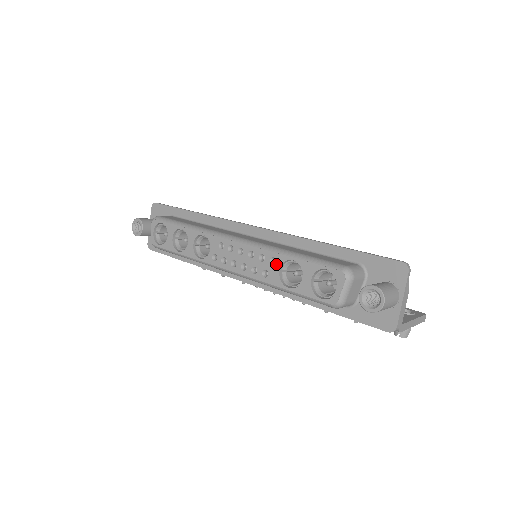
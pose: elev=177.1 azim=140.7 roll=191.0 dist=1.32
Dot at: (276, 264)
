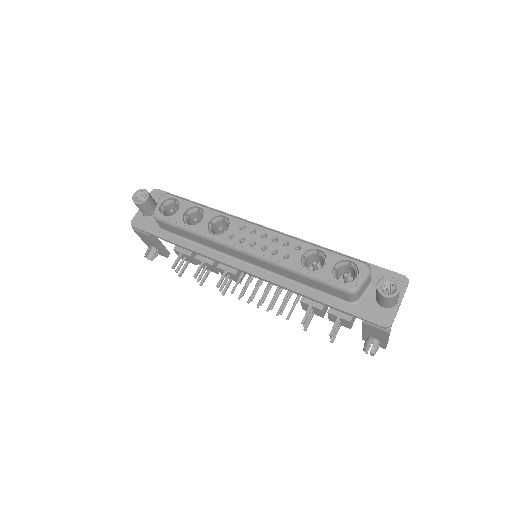
Dot at: (300, 250)
